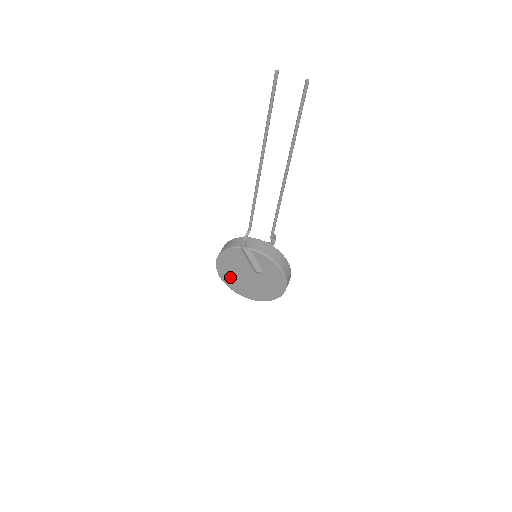
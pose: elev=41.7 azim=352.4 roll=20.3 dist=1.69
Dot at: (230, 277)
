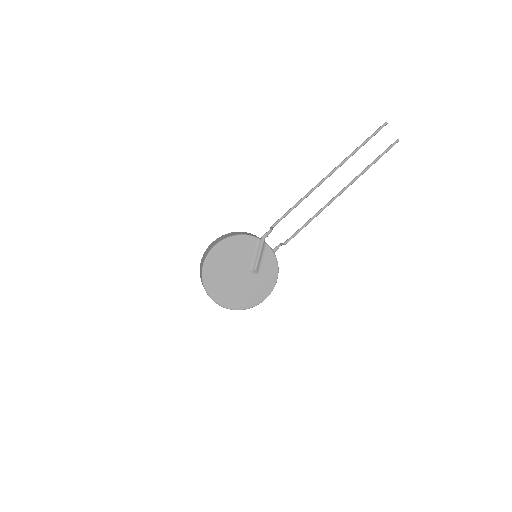
Dot at: (216, 268)
